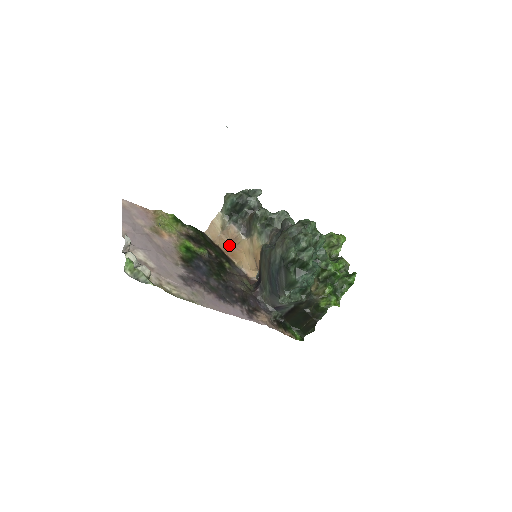
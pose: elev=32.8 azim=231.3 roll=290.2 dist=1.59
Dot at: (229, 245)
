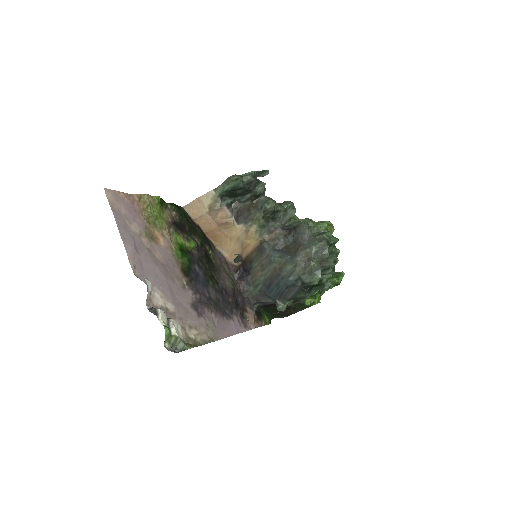
Dot at: (214, 228)
